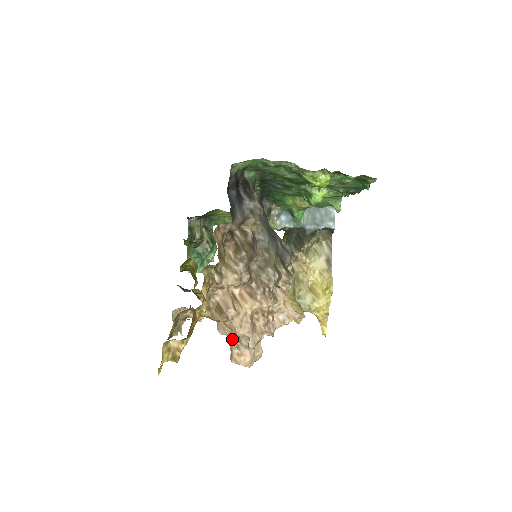
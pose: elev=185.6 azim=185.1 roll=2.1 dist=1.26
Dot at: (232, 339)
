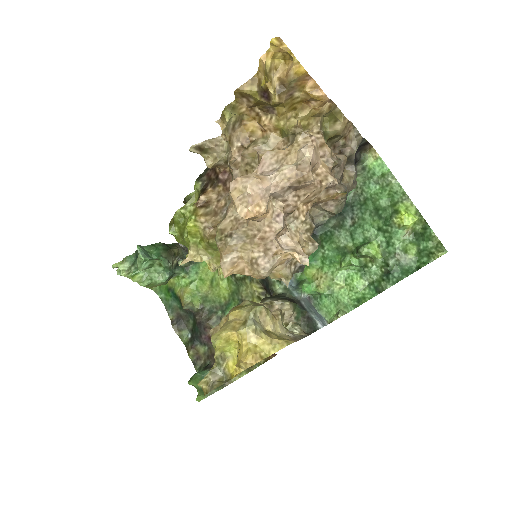
Dot at: occluded
